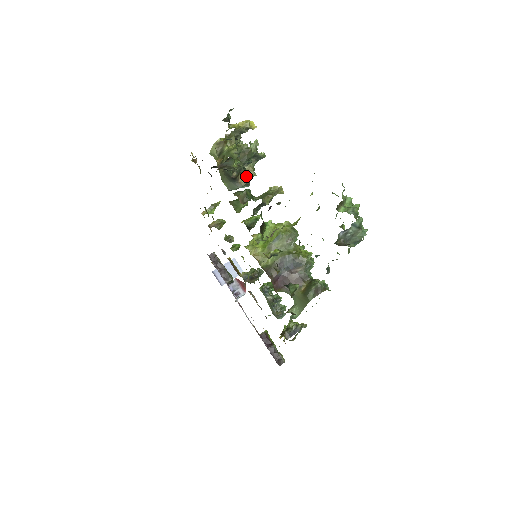
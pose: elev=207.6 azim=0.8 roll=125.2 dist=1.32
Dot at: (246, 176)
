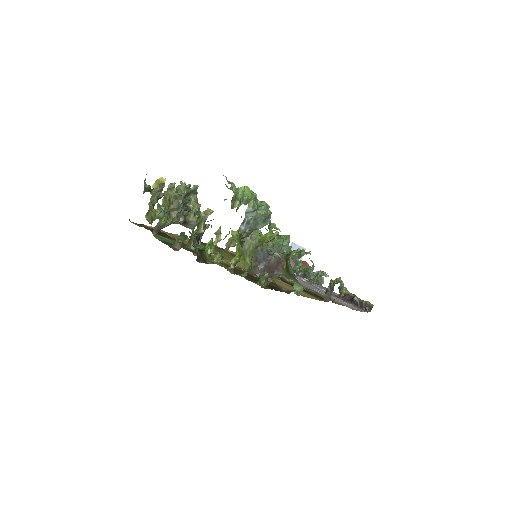
Dot at: (192, 214)
